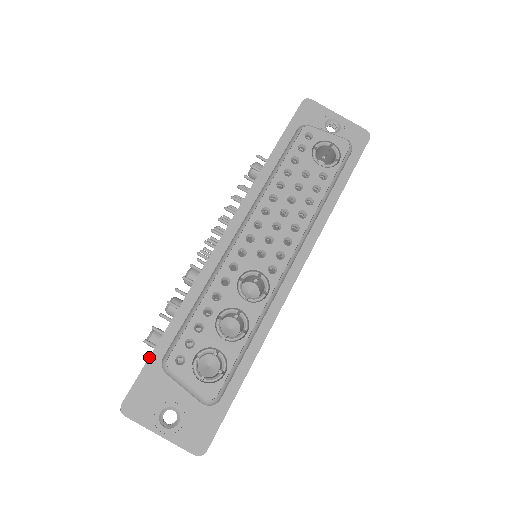
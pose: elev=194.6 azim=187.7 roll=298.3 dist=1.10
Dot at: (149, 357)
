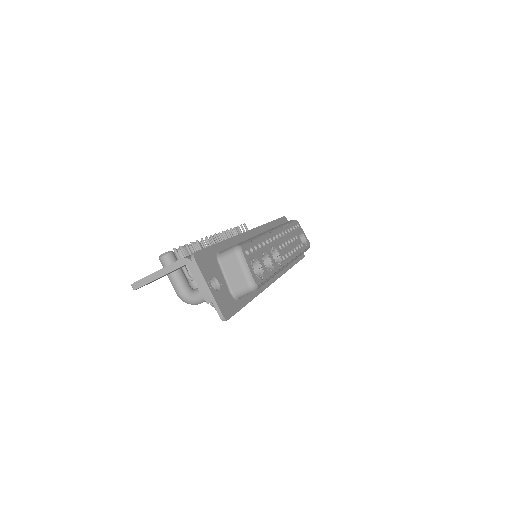
Dot at: (212, 245)
